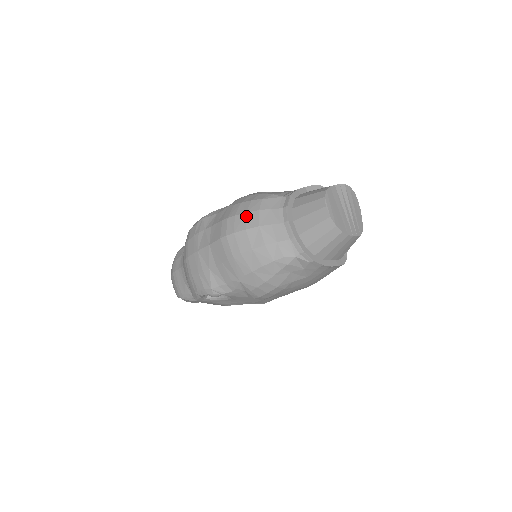
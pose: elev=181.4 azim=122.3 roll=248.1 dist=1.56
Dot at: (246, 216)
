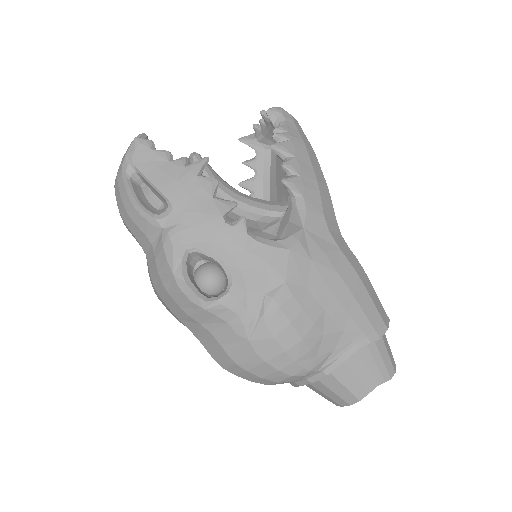
Dot at: (259, 379)
